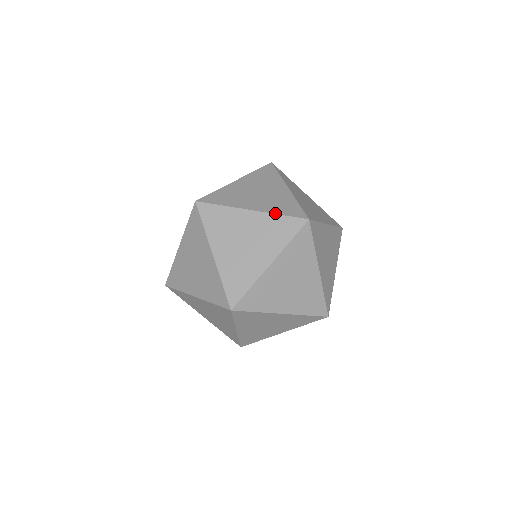
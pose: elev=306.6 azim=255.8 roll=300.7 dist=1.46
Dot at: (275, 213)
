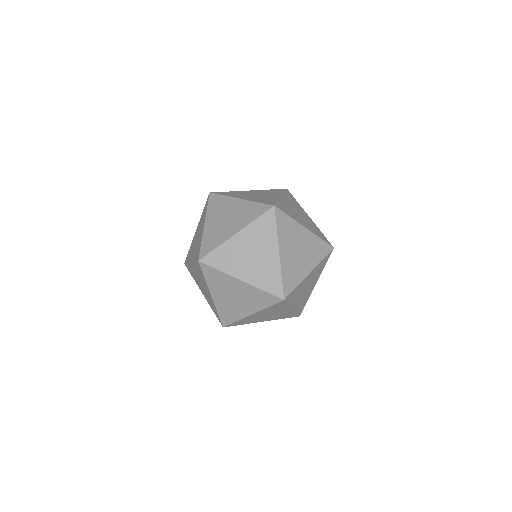
Dot at: (254, 201)
